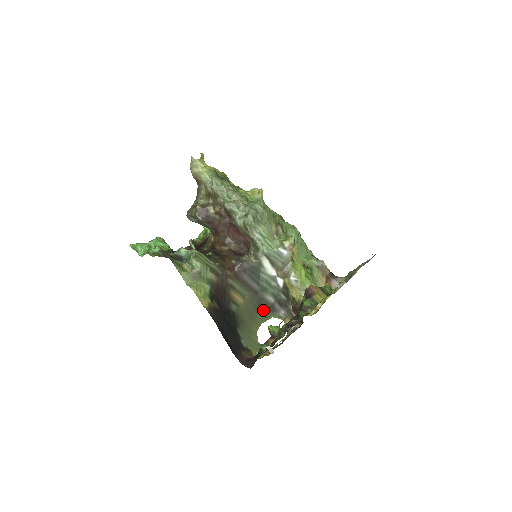
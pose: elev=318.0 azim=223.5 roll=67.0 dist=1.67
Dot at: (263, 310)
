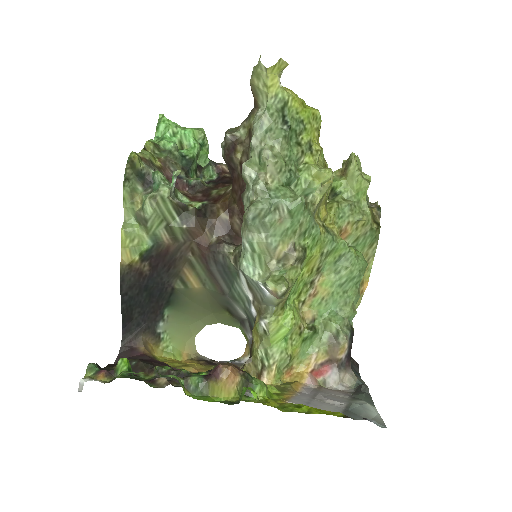
Dot at: (229, 313)
